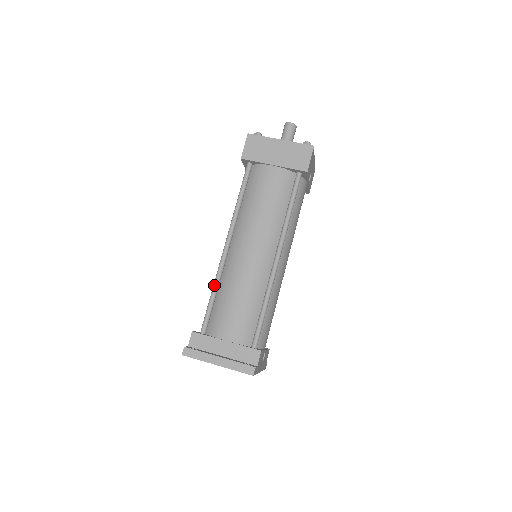
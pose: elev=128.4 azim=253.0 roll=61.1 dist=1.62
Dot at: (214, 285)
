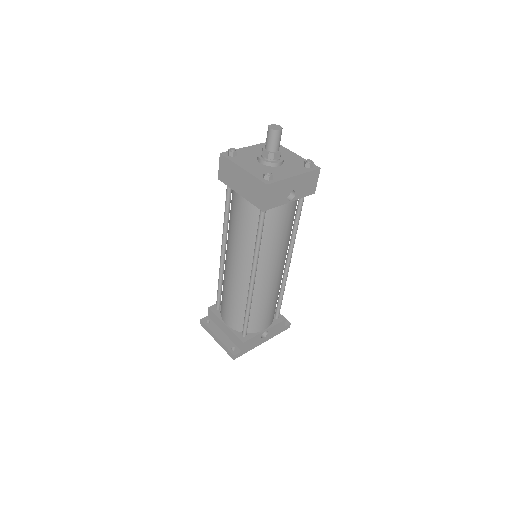
Dot at: (218, 279)
